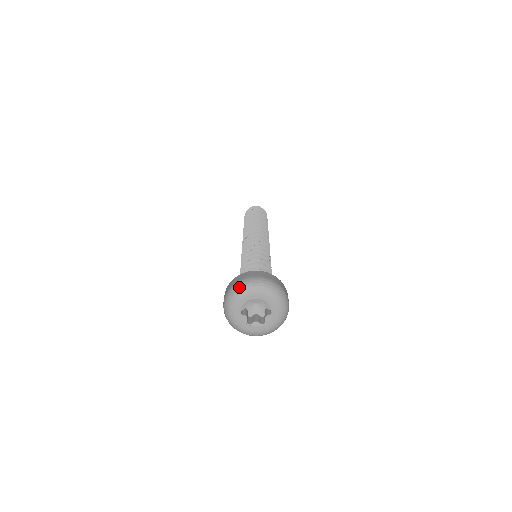
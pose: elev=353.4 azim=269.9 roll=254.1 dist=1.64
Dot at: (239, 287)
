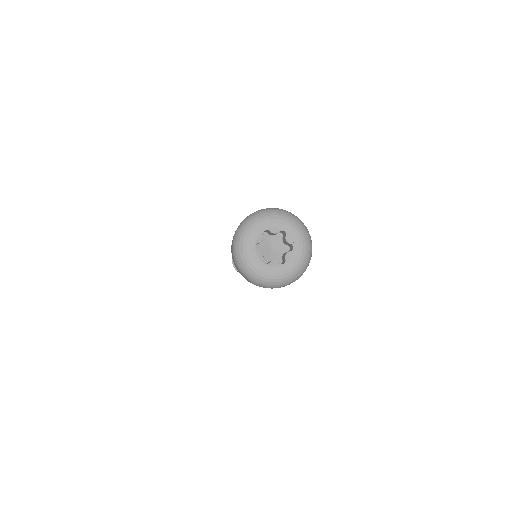
Dot at: (254, 215)
